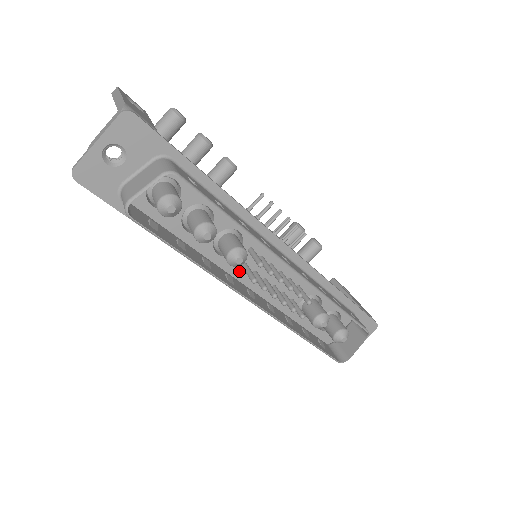
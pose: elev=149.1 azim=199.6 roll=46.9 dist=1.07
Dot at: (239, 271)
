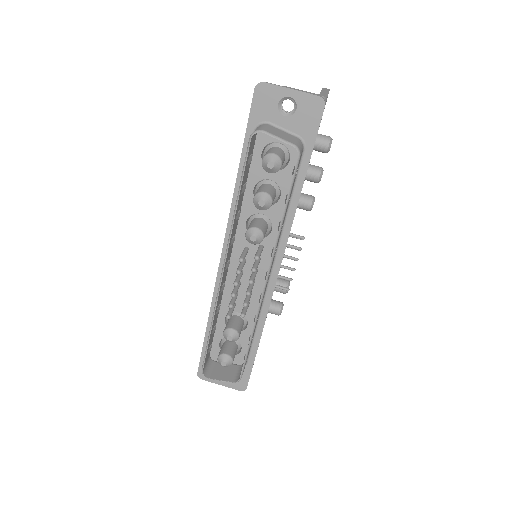
Dot at: (240, 247)
